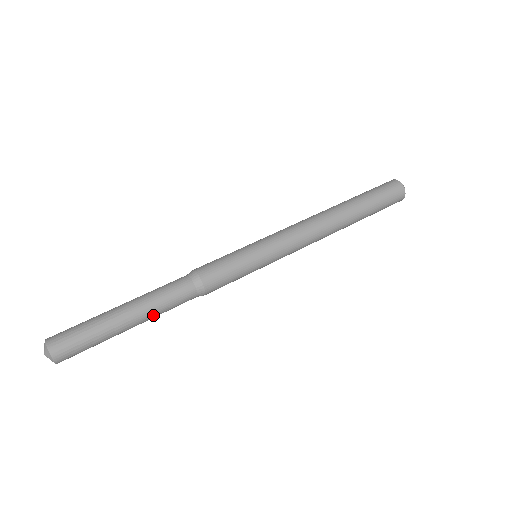
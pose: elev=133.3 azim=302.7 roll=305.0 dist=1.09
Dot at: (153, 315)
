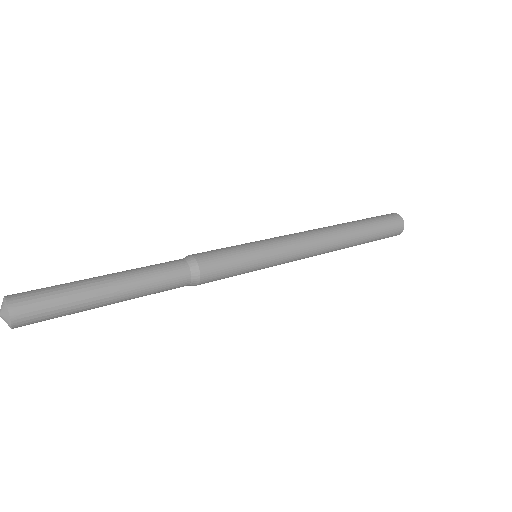
Dot at: (138, 295)
